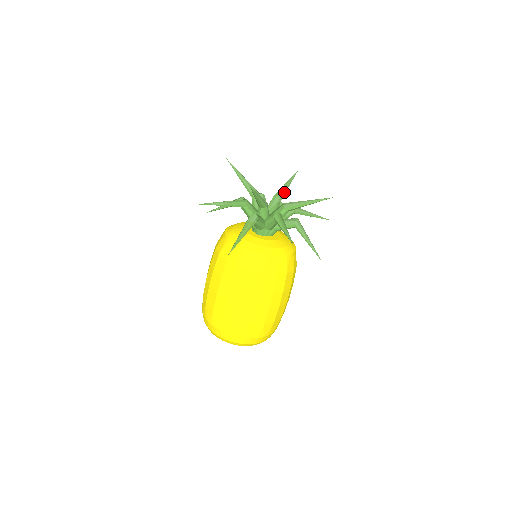
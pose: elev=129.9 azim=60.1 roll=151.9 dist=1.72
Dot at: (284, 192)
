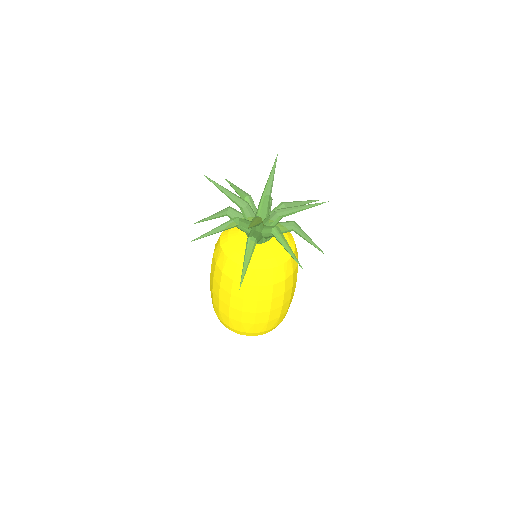
Dot at: (271, 189)
